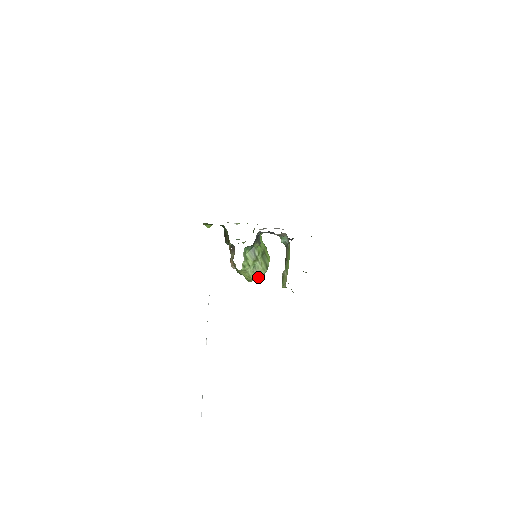
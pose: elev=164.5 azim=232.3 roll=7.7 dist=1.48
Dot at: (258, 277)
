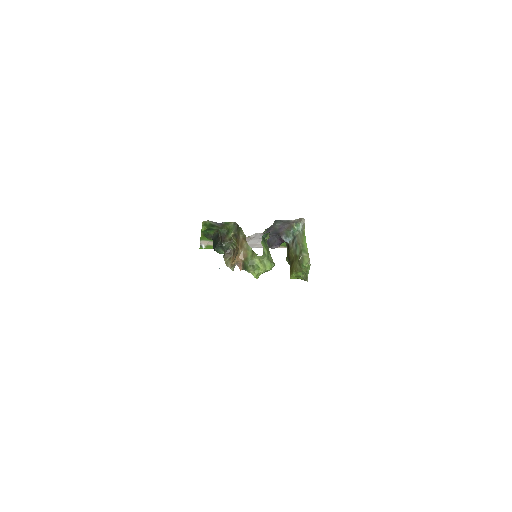
Dot at: (270, 268)
